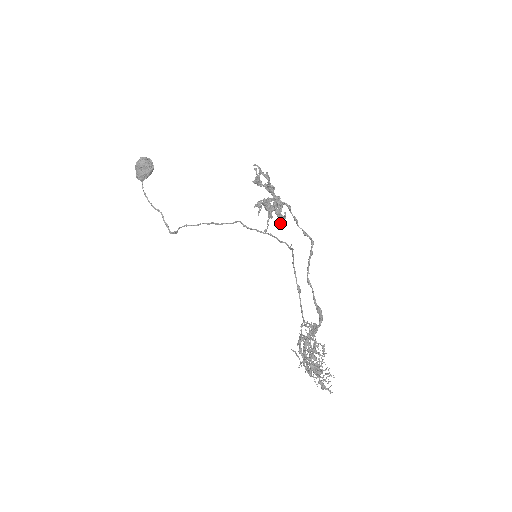
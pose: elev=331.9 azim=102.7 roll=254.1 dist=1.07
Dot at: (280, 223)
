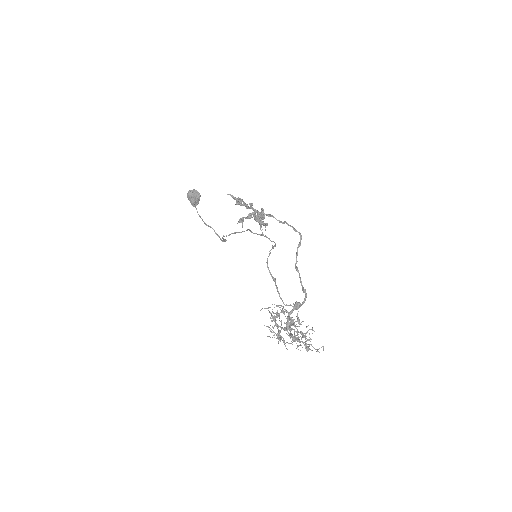
Dot at: occluded
